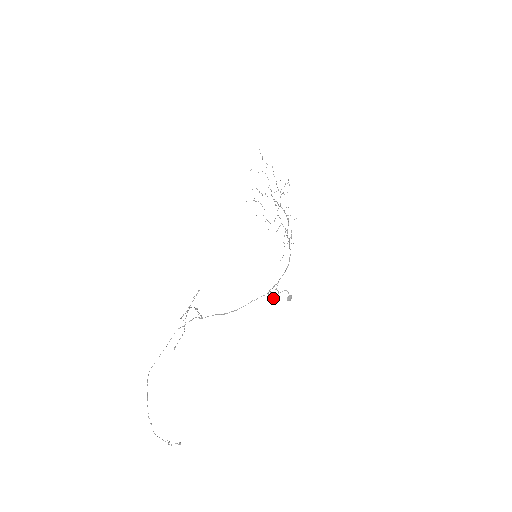
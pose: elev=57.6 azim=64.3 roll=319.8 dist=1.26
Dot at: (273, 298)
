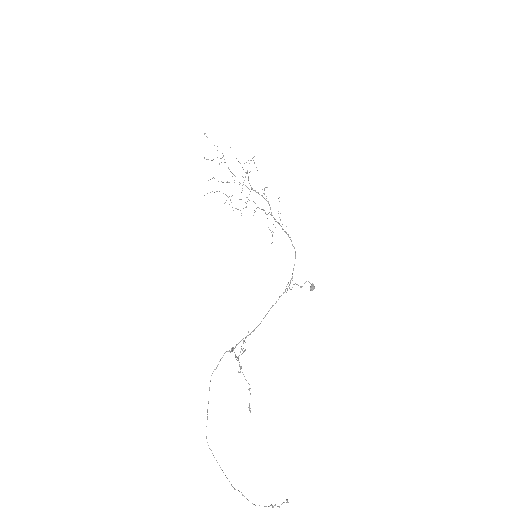
Dot at: occluded
